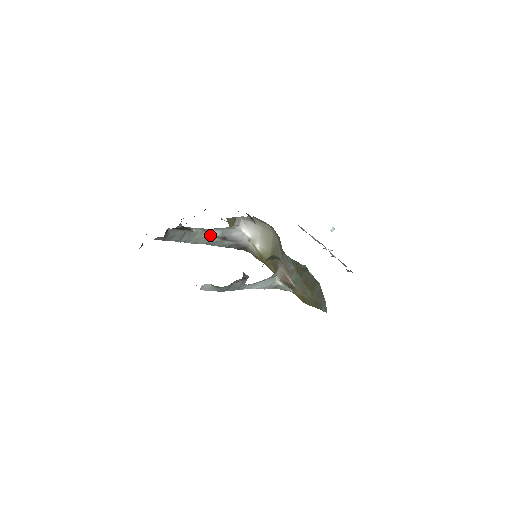
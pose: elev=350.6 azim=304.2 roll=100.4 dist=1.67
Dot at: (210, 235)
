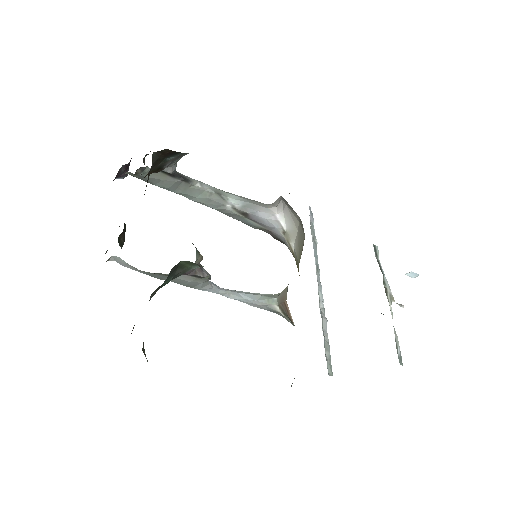
Dot at: (224, 201)
